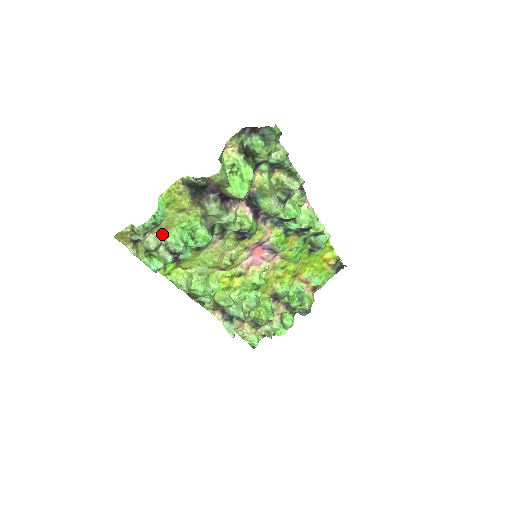
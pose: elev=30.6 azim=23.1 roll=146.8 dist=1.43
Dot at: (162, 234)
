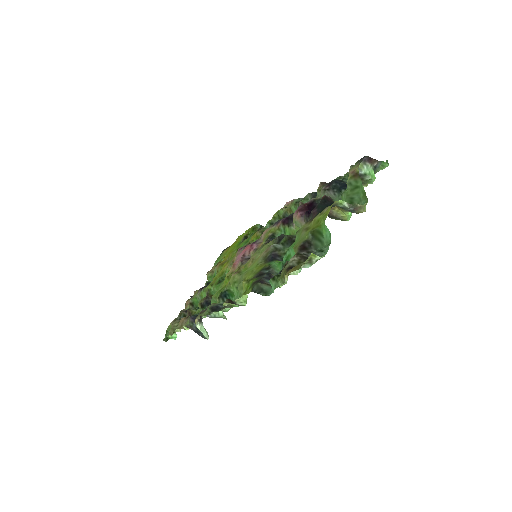
Dot at: occluded
